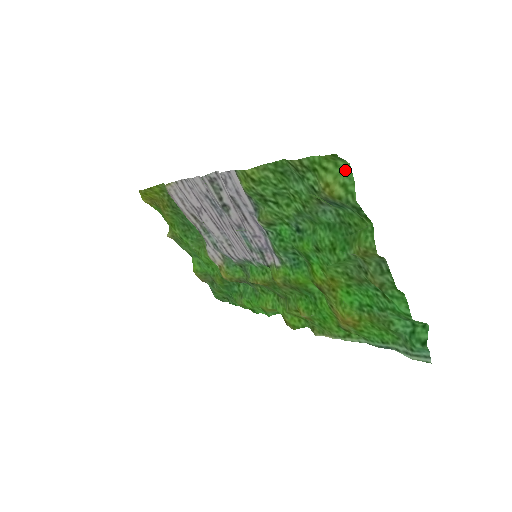
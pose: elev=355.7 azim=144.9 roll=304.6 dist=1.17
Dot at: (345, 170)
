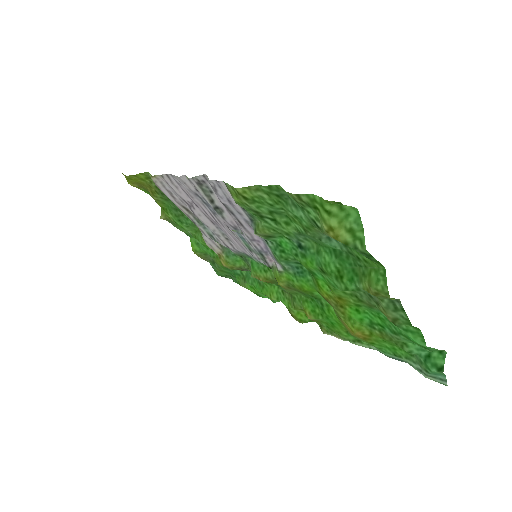
Dot at: (352, 214)
